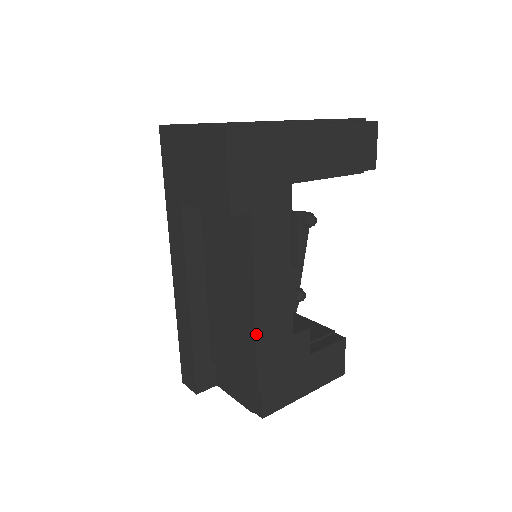
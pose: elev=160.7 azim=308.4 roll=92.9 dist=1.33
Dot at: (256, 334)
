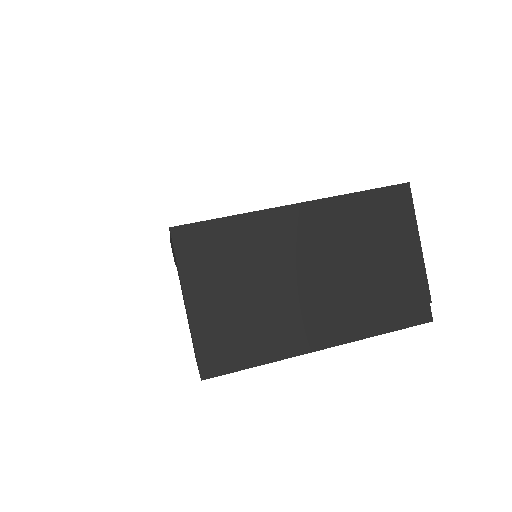
Dot at: occluded
